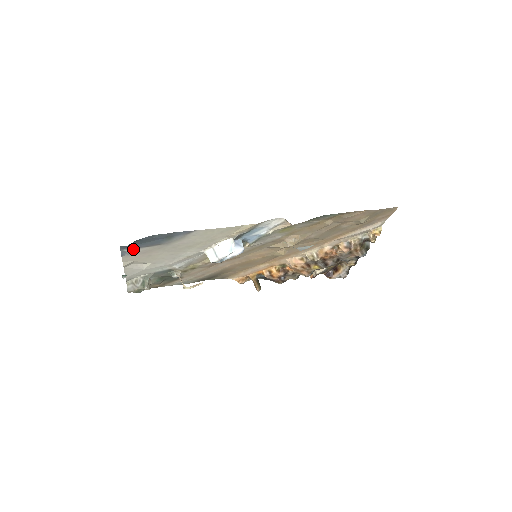
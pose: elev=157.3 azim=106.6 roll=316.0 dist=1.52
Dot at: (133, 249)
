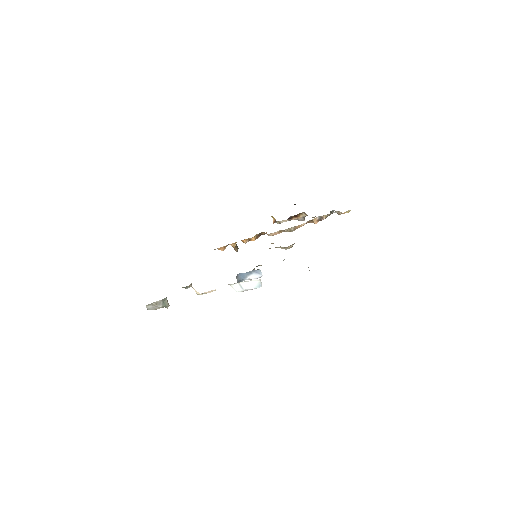
Dot at: occluded
